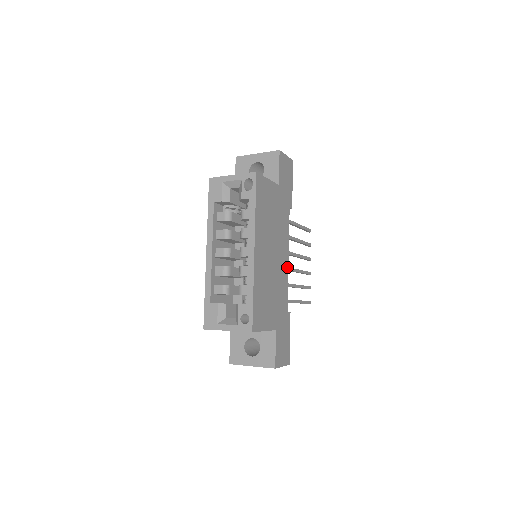
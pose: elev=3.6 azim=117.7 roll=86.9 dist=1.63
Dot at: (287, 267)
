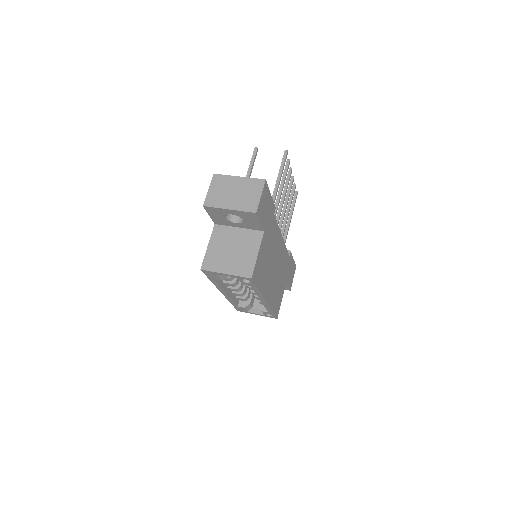
Dot at: (283, 243)
